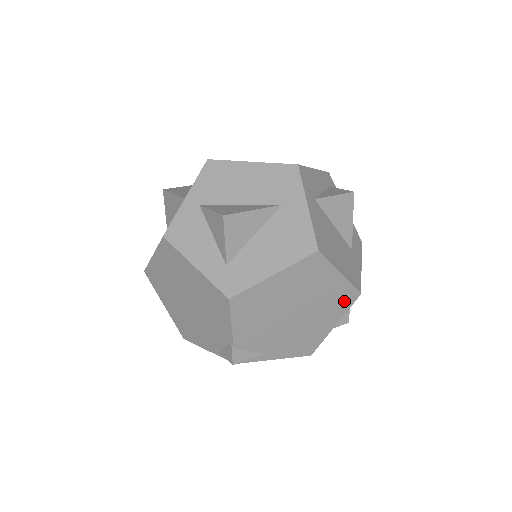
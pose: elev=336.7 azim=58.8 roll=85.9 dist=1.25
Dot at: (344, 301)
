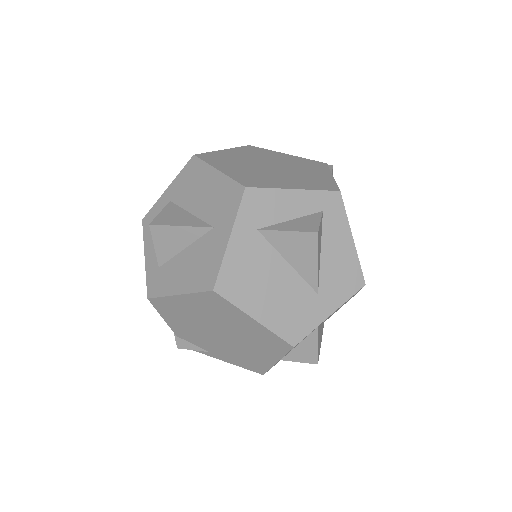
Dot at: (275, 345)
